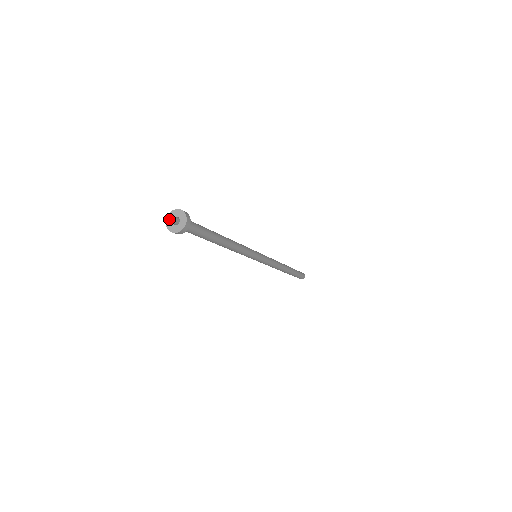
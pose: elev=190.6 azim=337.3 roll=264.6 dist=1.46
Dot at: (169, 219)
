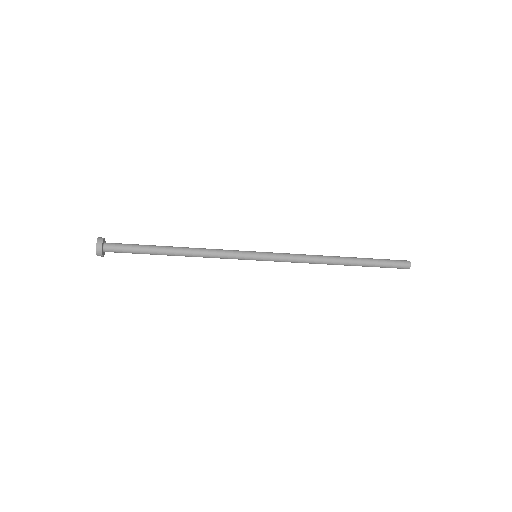
Dot at: occluded
